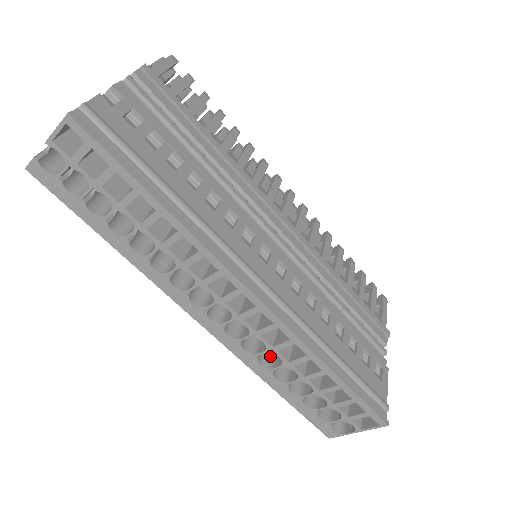
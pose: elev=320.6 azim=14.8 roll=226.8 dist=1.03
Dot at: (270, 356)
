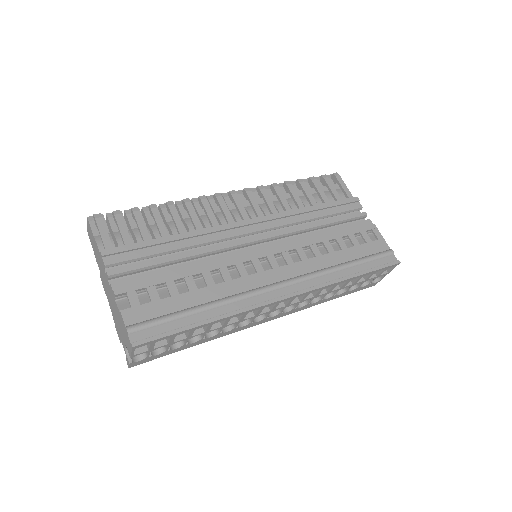
Dot at: occluded
